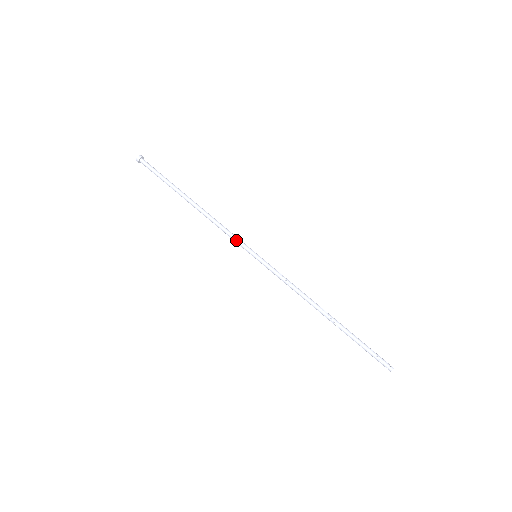
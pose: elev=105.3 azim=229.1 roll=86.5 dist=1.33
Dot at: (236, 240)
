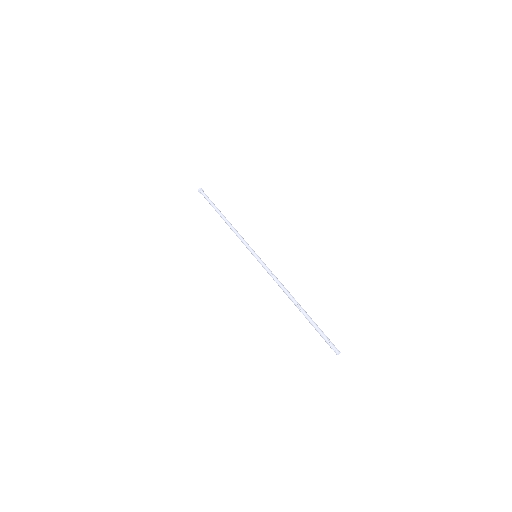
Dot at: (245, 243)
